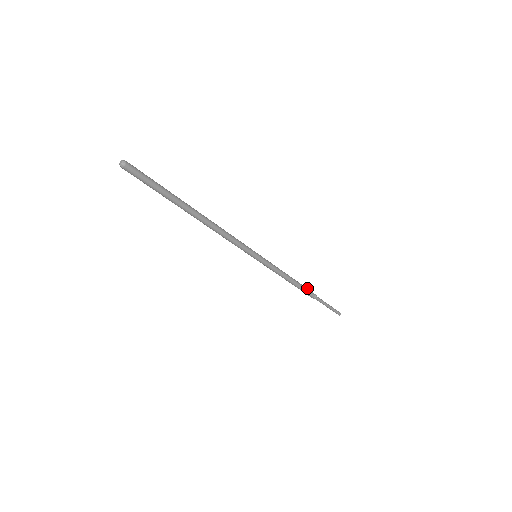
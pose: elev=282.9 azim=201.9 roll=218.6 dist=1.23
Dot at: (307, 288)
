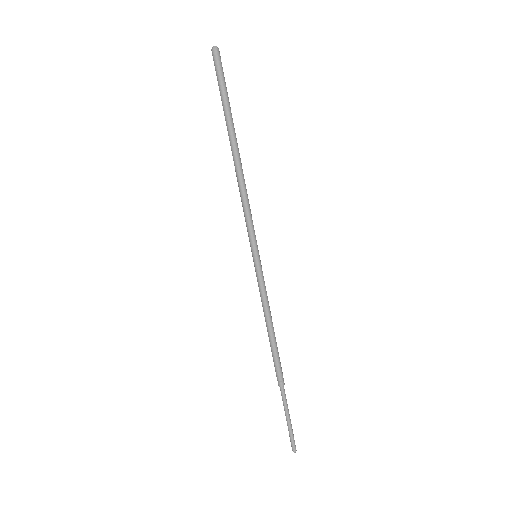
Dot at: occluded
